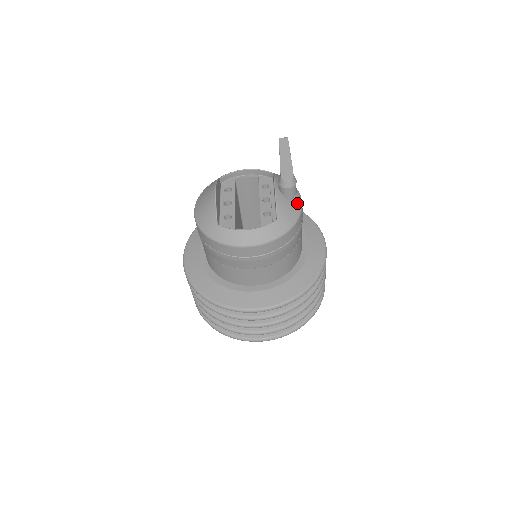
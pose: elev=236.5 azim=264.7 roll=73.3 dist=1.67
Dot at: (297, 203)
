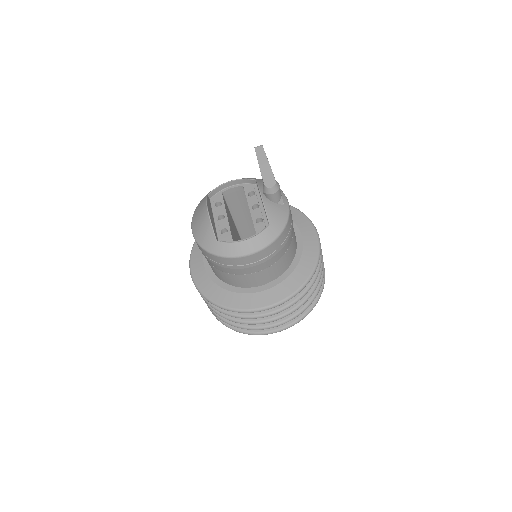
Dot at: (284, 204)
